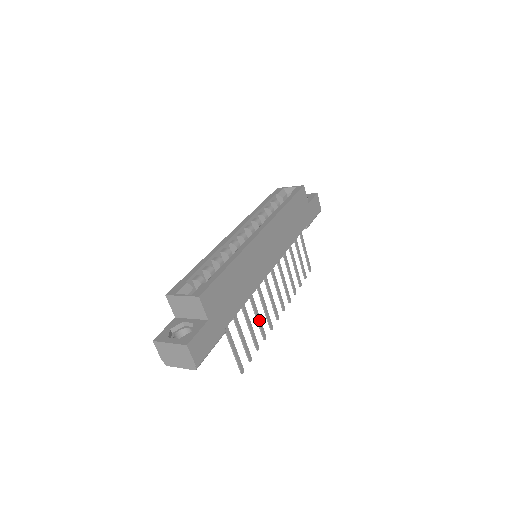
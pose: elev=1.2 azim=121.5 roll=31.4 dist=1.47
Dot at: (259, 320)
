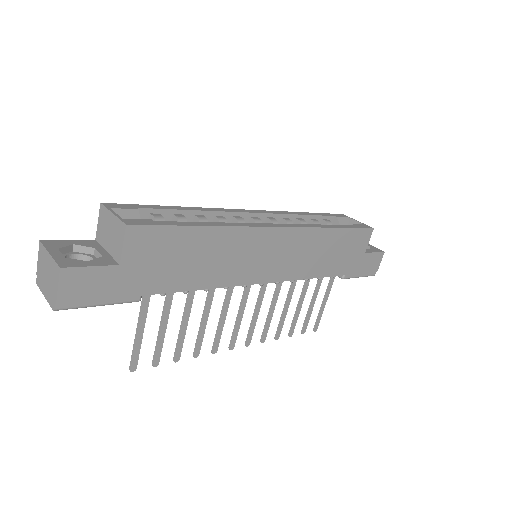
Dot at: (203, 328)
